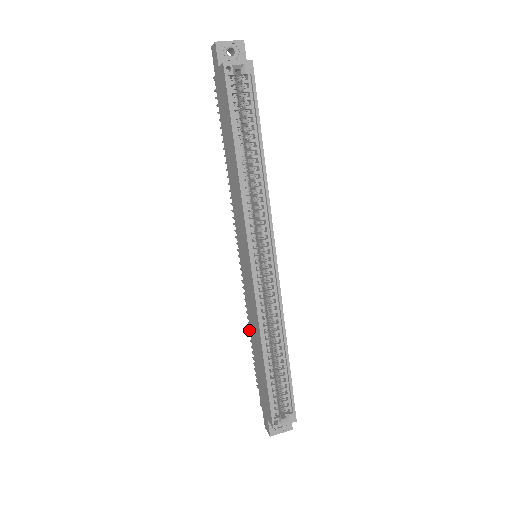
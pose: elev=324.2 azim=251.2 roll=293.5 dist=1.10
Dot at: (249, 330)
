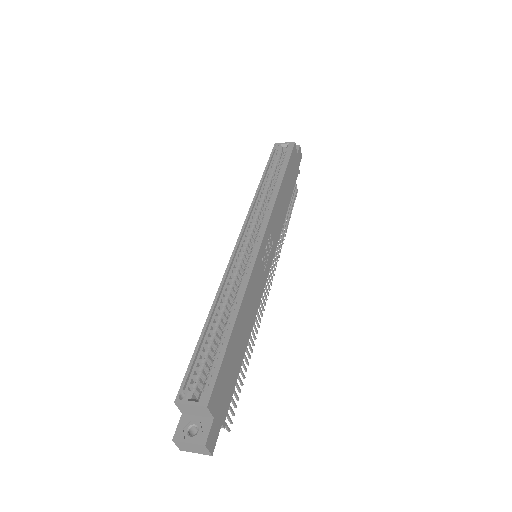
Dot at: occluded
